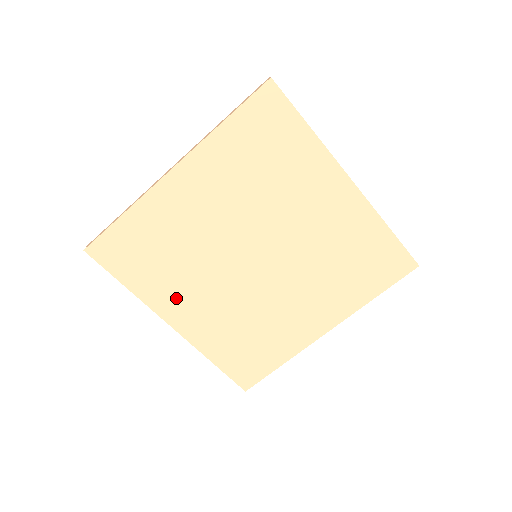
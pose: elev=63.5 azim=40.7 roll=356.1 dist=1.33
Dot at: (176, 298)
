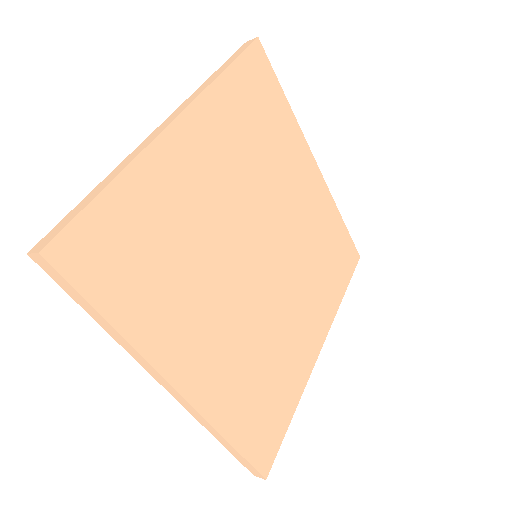
Dot at: (184, 334)
